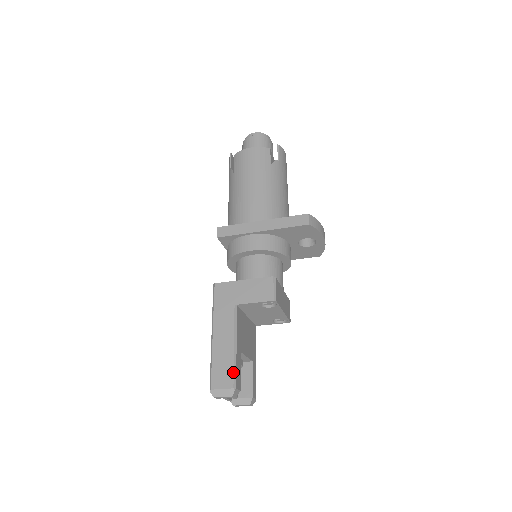
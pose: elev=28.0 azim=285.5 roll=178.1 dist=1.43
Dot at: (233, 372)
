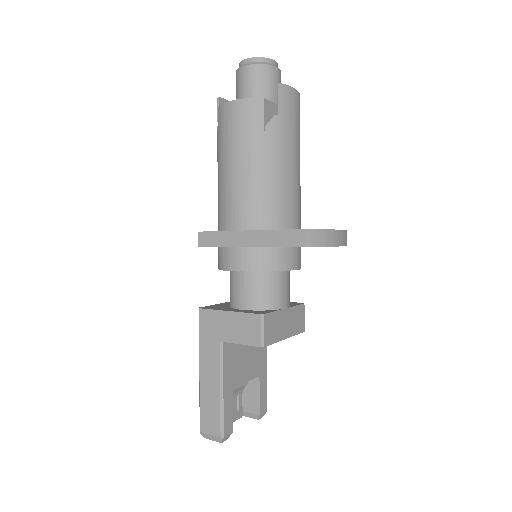
Dot at: (220, 420)
